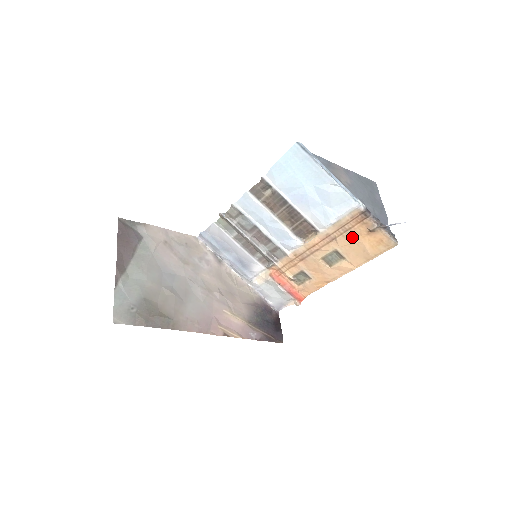
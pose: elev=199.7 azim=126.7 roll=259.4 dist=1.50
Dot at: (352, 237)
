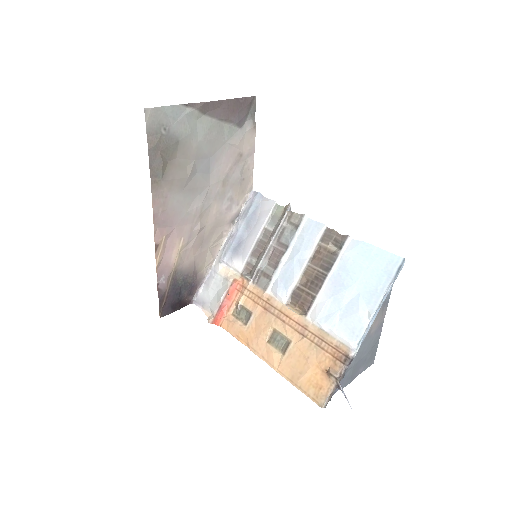
Dot at: (313, 354)
